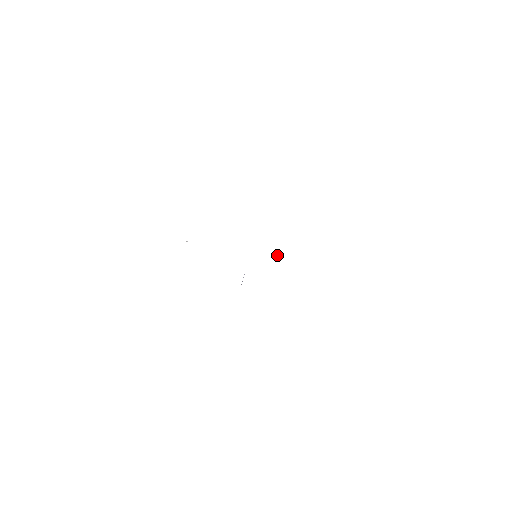
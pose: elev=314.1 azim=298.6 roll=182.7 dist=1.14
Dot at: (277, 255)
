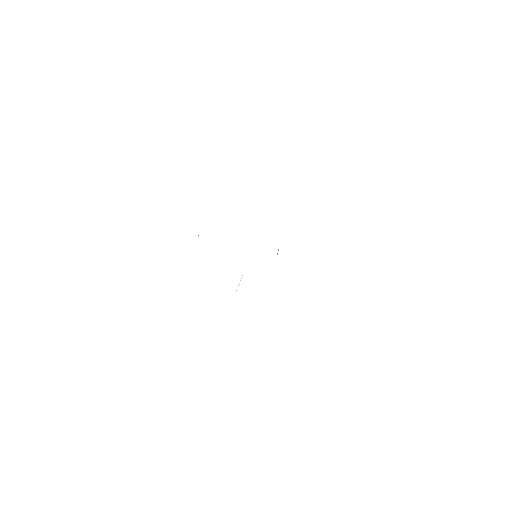
Dot at: occluded
